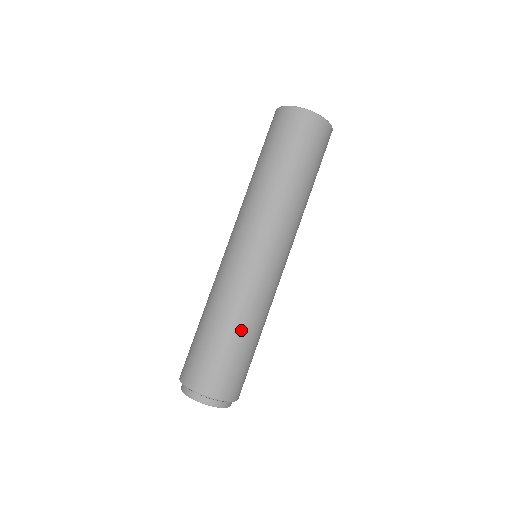
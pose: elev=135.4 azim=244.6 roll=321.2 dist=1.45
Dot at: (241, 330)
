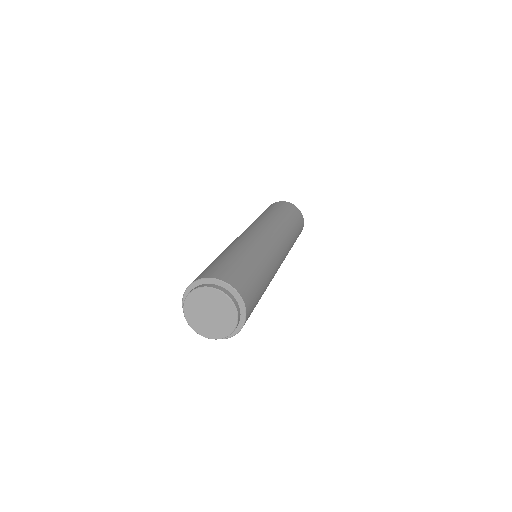
Dot at: (256, 261)
